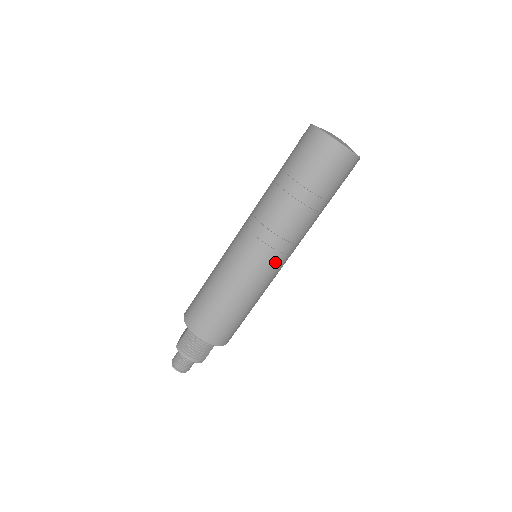
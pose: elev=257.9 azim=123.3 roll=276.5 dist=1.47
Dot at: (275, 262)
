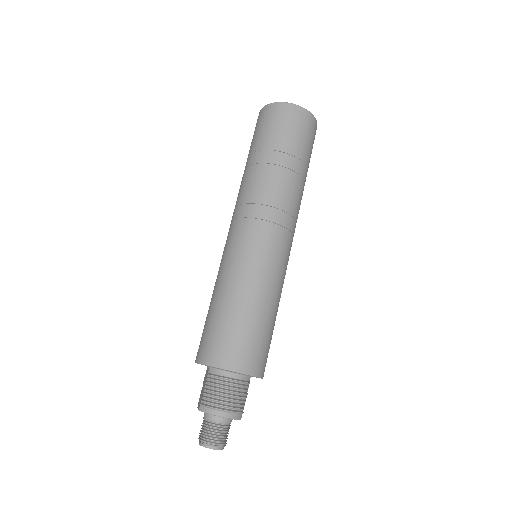
Dot at: (283, 241)
